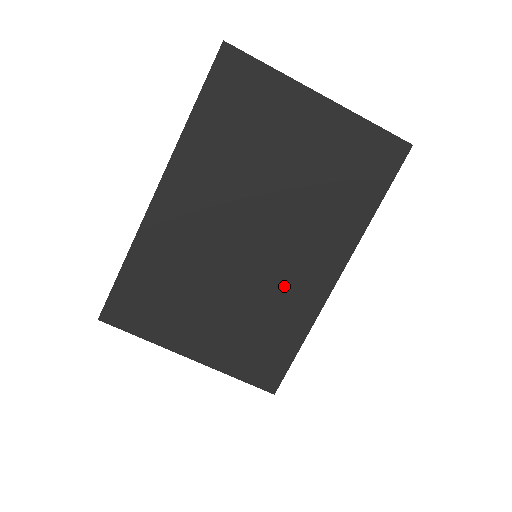
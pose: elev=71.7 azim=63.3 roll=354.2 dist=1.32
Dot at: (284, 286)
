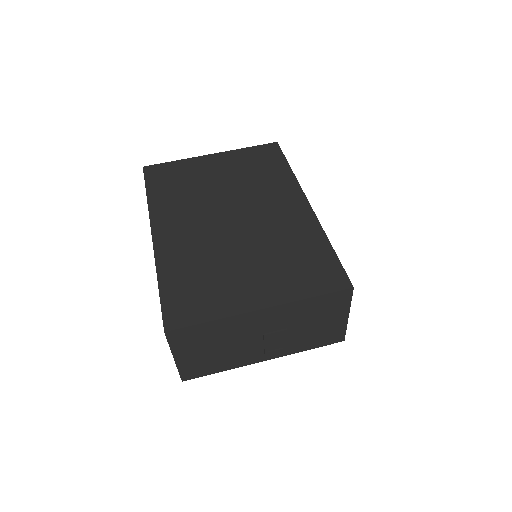
Dot at: (281, 226)
